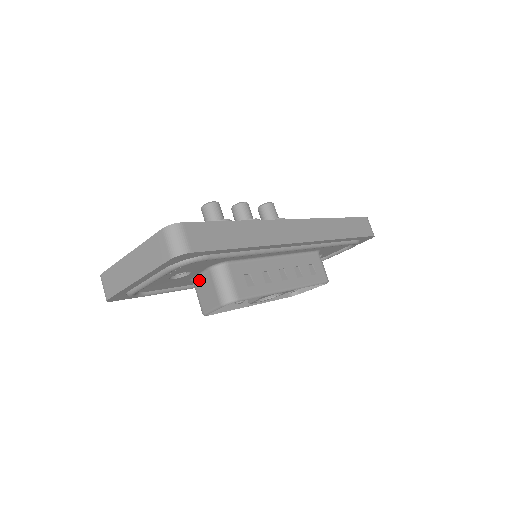
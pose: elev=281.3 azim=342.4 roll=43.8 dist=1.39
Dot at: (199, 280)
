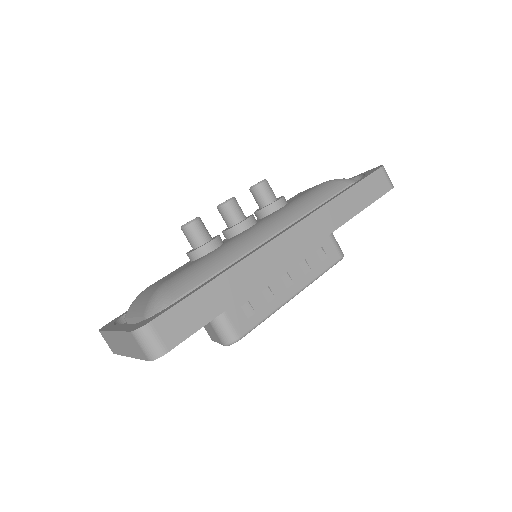
Dot at: occluded
